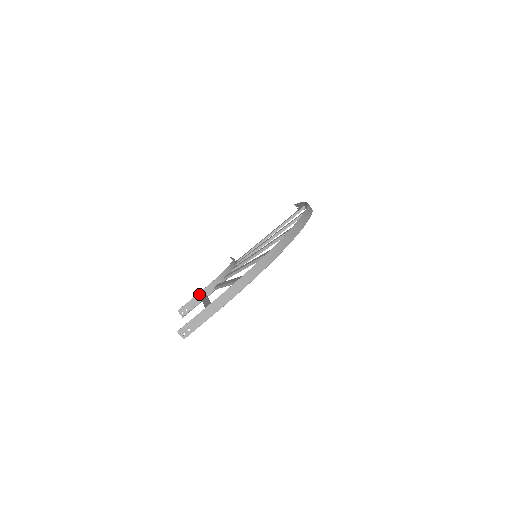
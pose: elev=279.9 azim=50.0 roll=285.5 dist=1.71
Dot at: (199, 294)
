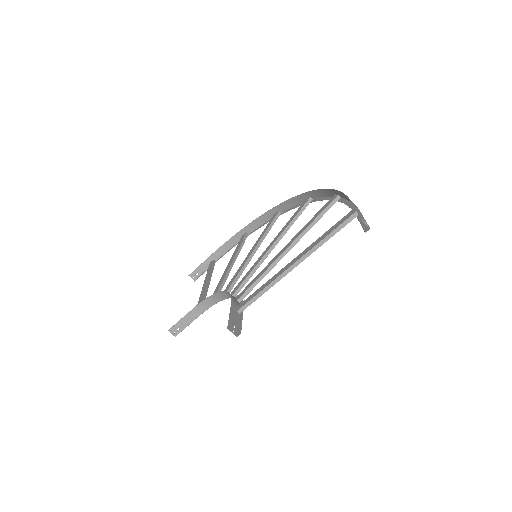
Dot at: (232, 306)
